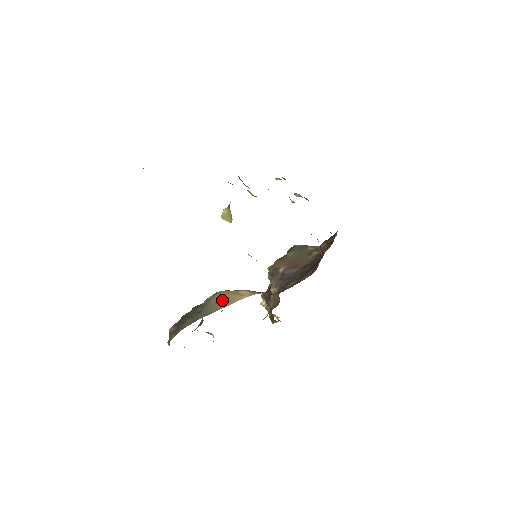
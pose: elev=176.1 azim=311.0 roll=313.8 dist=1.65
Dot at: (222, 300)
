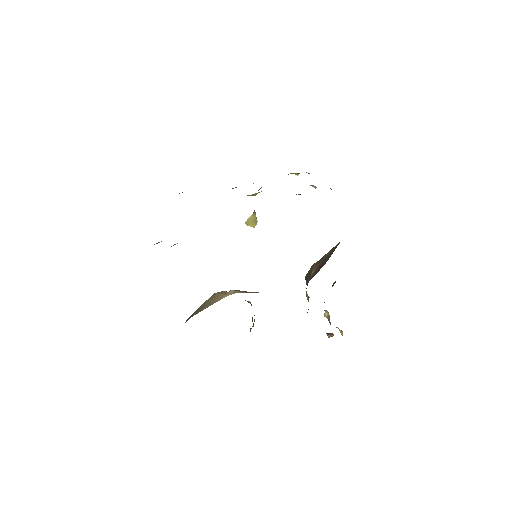
Dot at: (212, 300)
